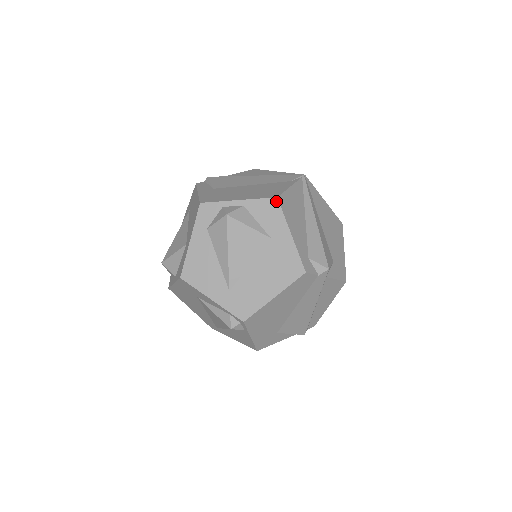
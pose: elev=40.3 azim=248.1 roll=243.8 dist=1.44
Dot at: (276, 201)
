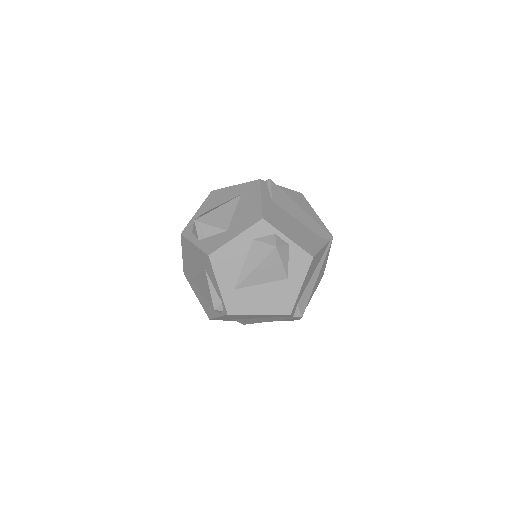
Dot at: (311, 259)
